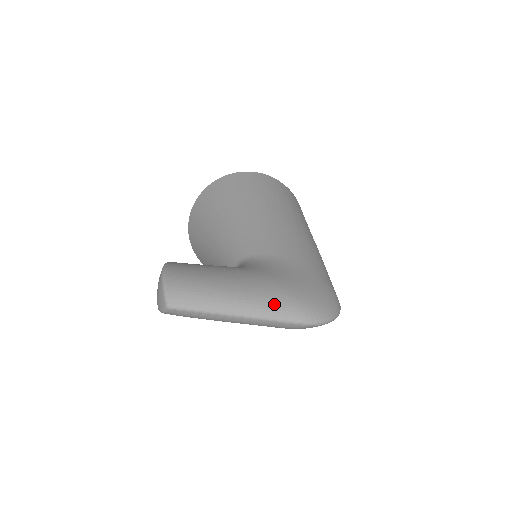
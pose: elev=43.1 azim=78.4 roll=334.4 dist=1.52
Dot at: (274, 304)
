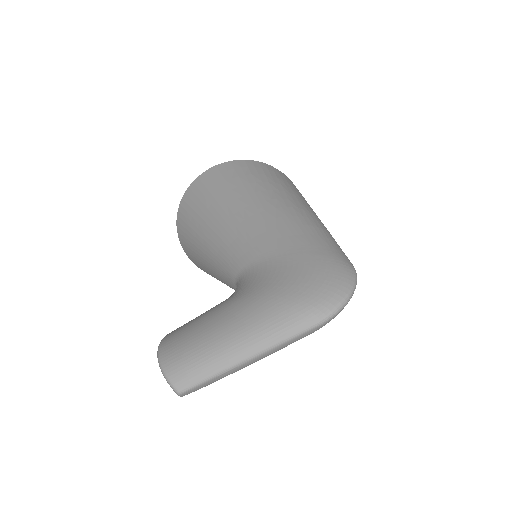
Dot at: (277, 324)
